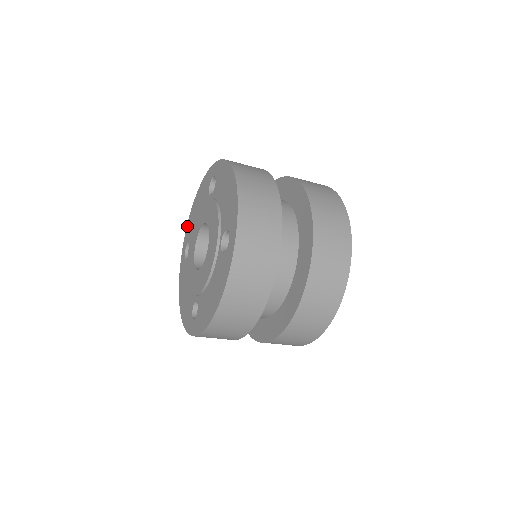
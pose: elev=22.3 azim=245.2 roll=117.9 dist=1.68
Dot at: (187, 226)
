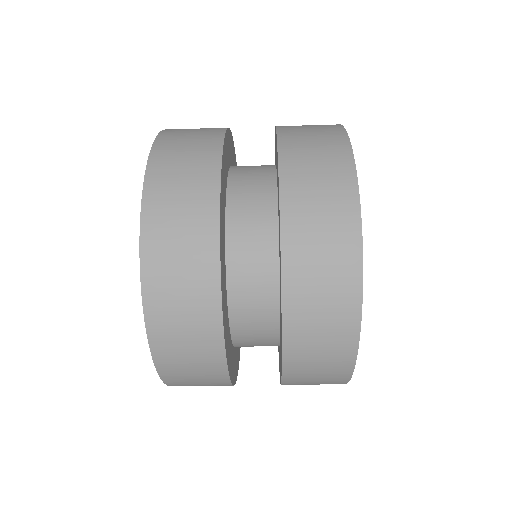
Dot at: occluded
